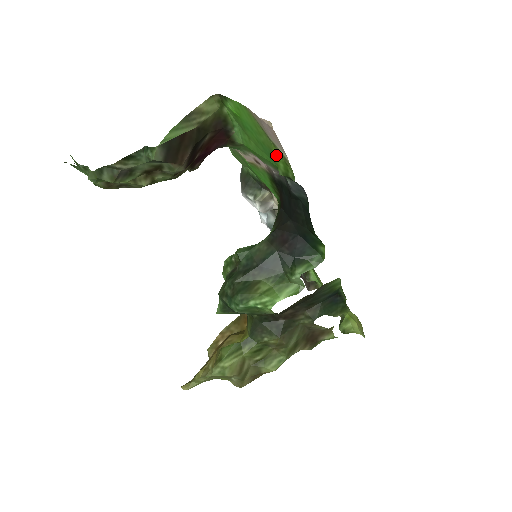
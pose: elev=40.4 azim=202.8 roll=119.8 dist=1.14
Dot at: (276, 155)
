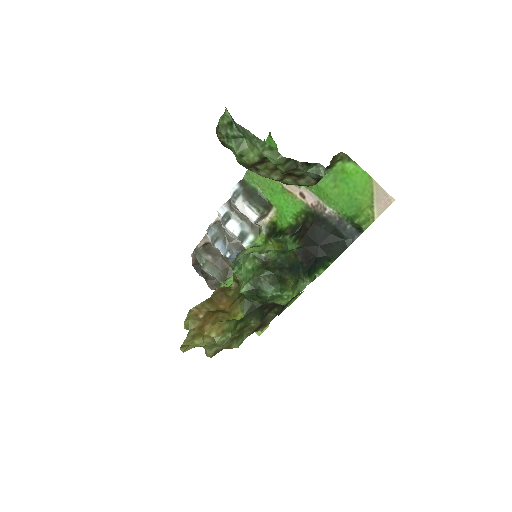
Dot at: (366, 212)
